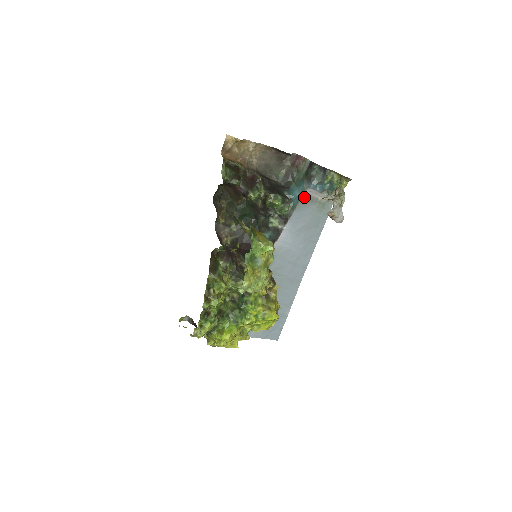
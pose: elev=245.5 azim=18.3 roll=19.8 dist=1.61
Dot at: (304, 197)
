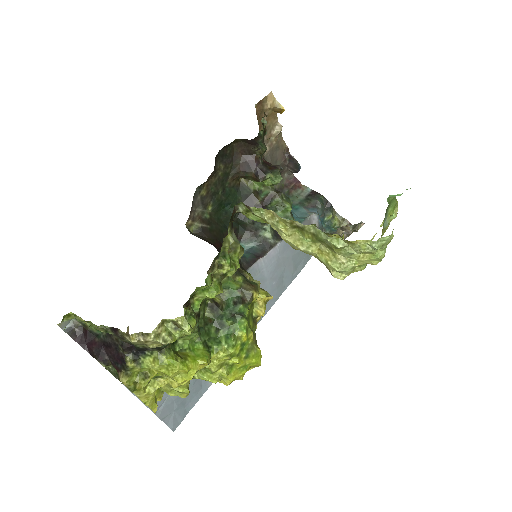
Dot at: (307, 221)
